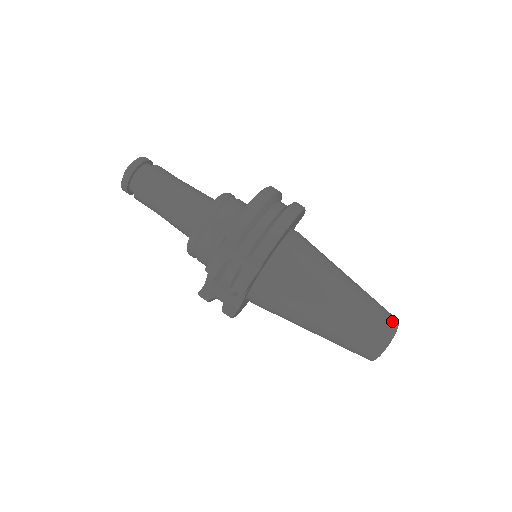
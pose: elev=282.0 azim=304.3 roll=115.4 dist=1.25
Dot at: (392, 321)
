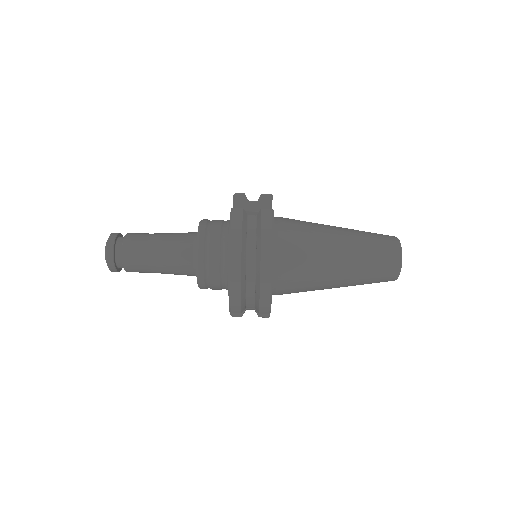
Dot at: (395, 263)
